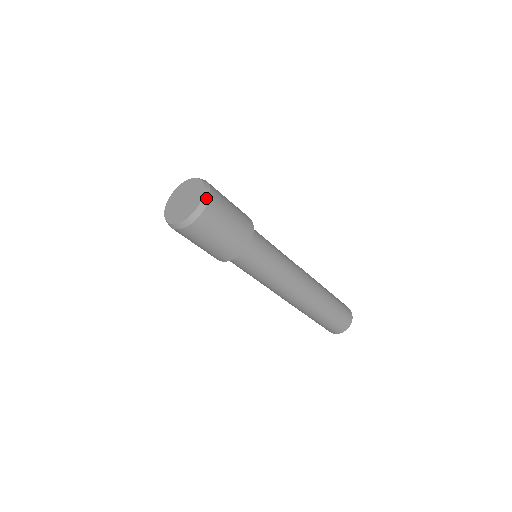
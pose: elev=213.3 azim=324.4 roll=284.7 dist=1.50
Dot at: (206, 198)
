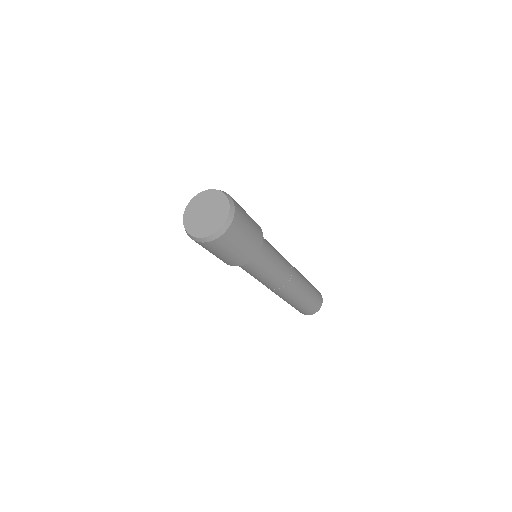
Dot at: (232, 206)
